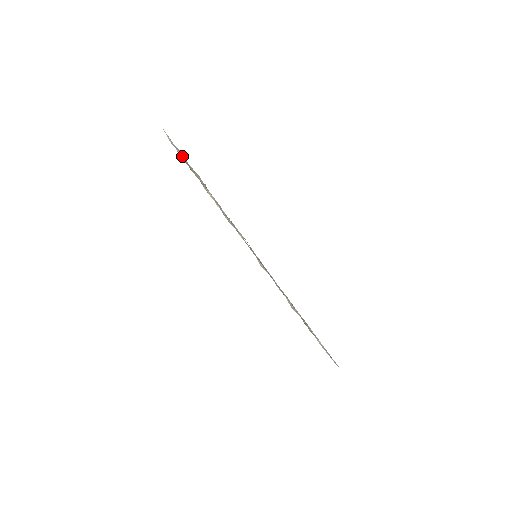
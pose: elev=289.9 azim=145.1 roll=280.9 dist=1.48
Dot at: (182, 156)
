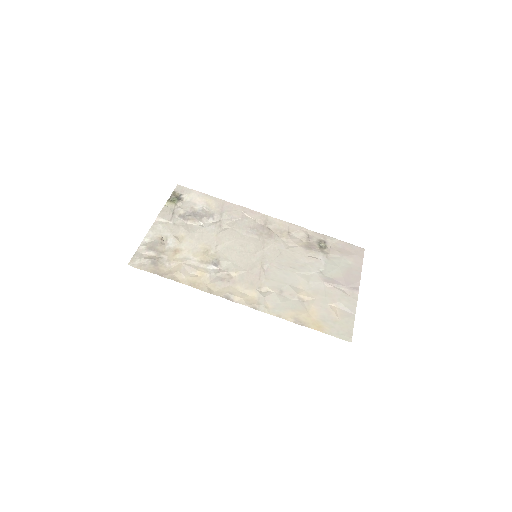
Dot at: (153, 251)
